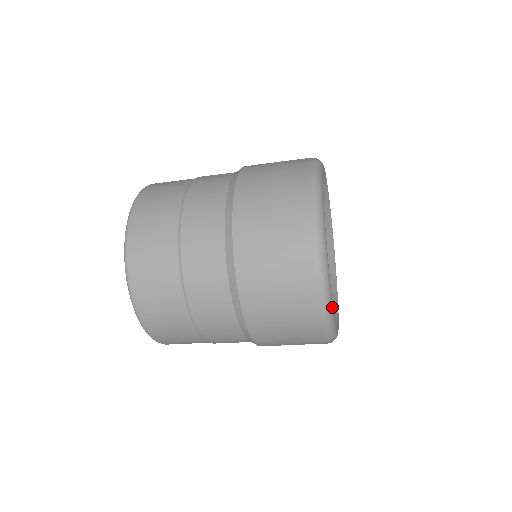
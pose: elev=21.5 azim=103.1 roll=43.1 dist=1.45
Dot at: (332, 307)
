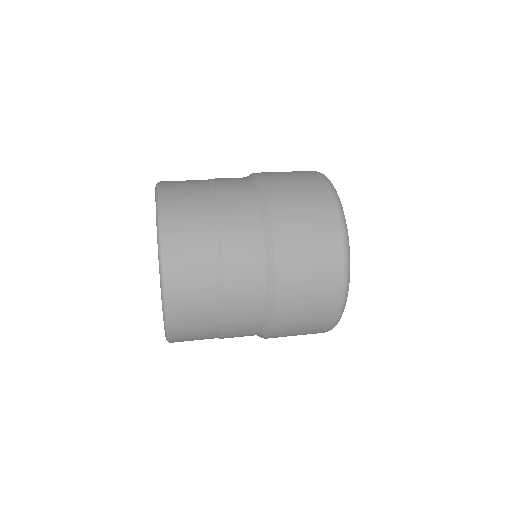
Dot at: occluded
